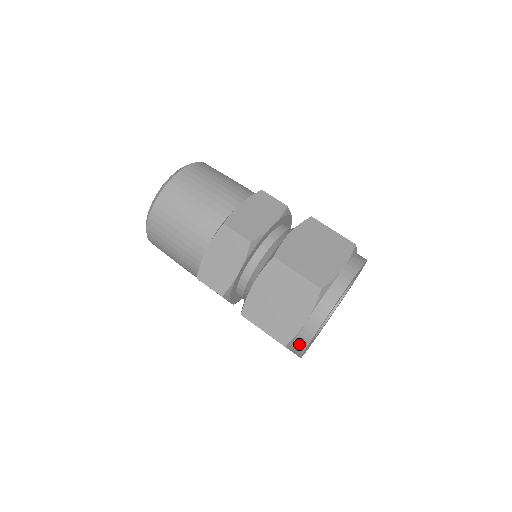
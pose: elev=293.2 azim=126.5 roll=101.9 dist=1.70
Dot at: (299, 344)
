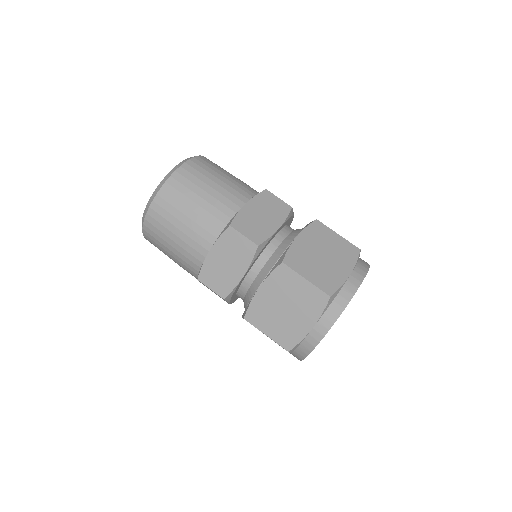
Dot at: (303, 349)
